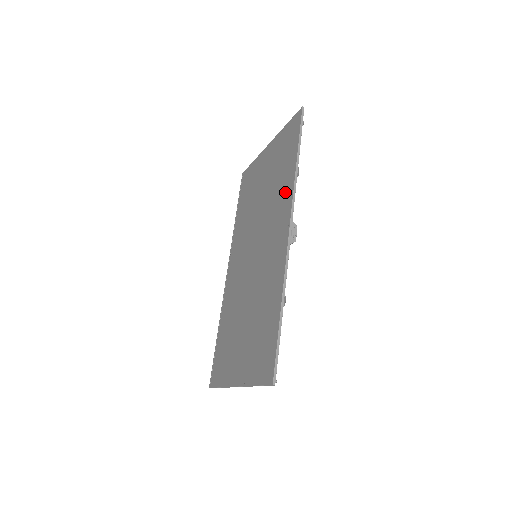
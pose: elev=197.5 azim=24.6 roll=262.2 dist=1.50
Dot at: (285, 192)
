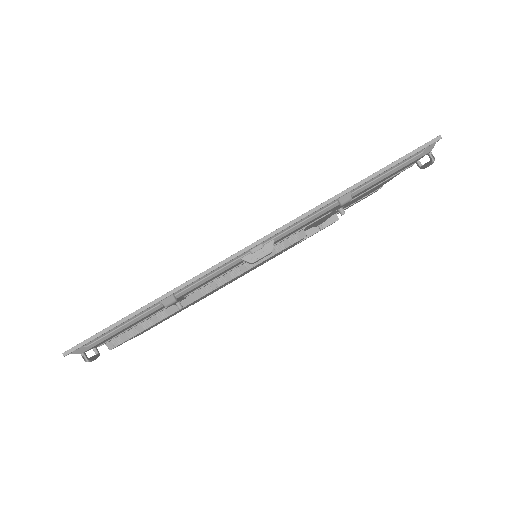
Dot at: occluded
